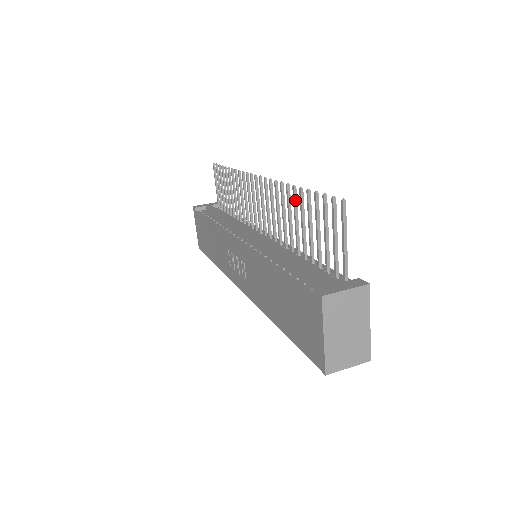
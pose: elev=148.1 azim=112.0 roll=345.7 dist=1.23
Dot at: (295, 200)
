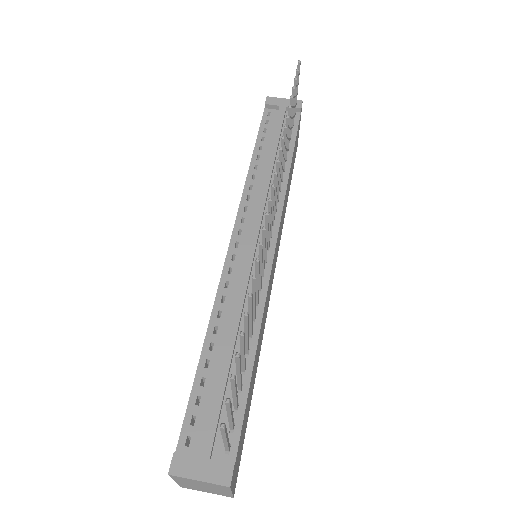
Dot at: (249, 305)
